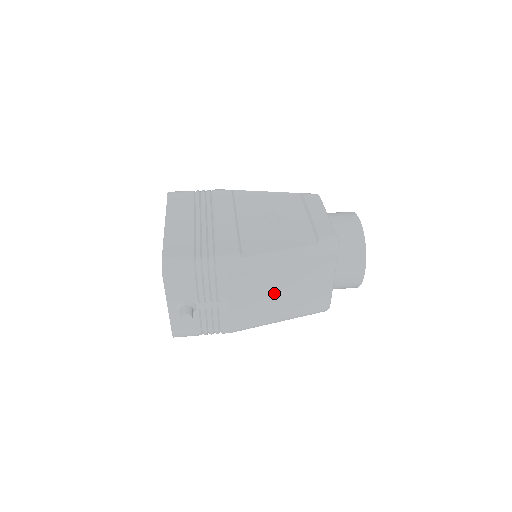
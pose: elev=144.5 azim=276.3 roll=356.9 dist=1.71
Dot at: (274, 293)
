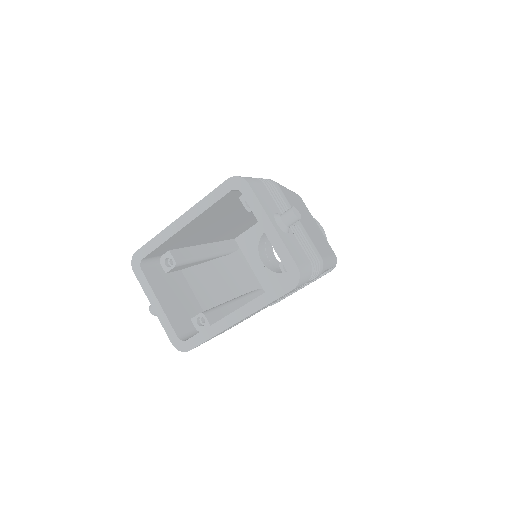
Dot at: (308, 222)
